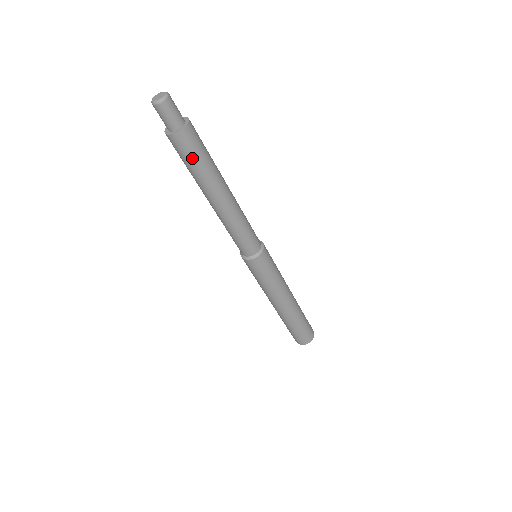
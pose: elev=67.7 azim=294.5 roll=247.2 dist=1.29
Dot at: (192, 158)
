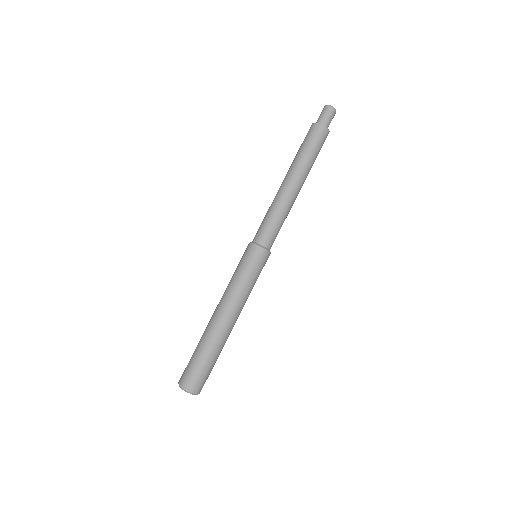
Dot at: (312, 145)
